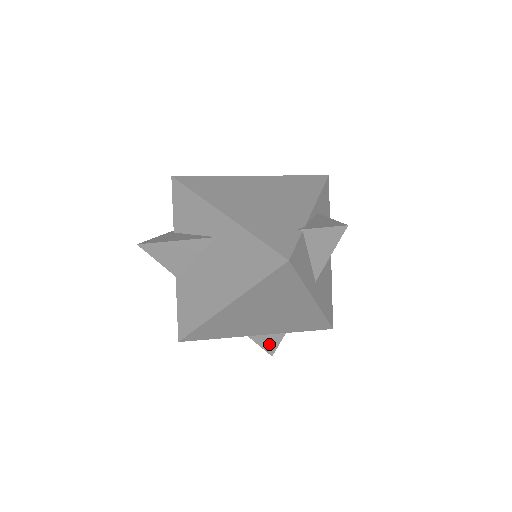
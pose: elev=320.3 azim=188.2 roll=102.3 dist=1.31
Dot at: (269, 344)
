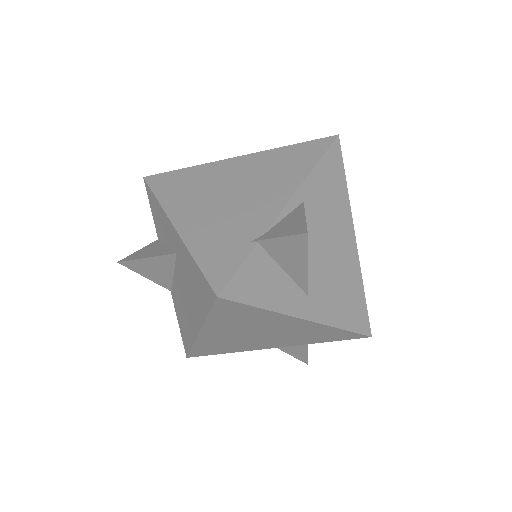
Dot at: (297, 353)
